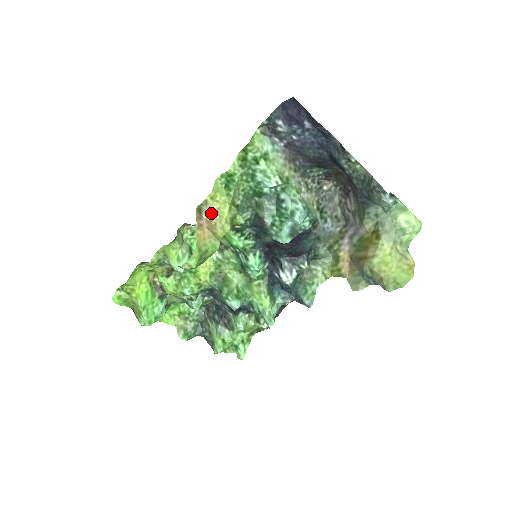
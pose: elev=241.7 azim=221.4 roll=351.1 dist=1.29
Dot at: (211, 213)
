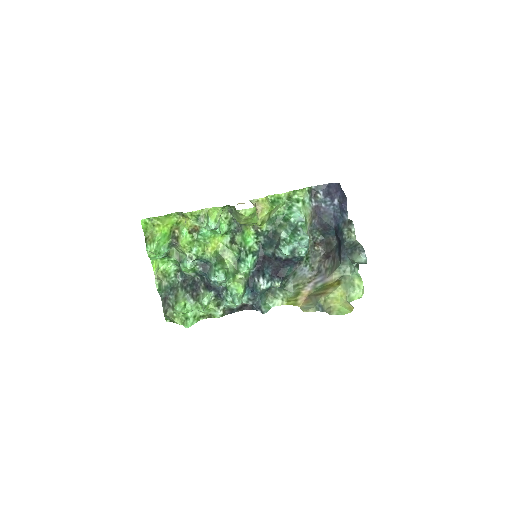
Dot at: (257, 207)
